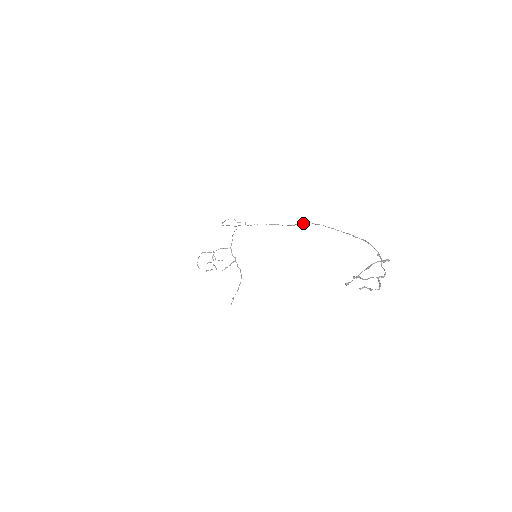
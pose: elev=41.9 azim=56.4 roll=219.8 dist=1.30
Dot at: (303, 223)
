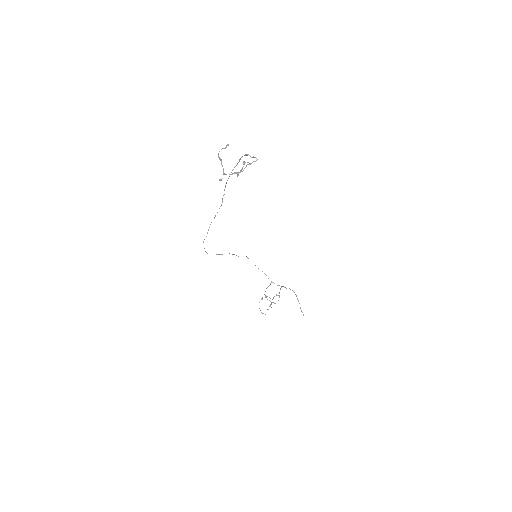
Dot at: occluded
